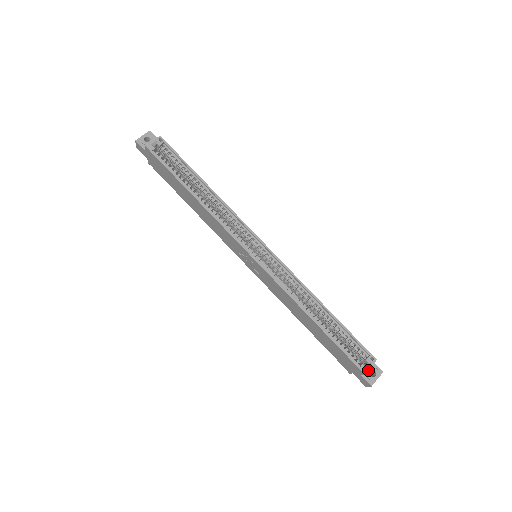
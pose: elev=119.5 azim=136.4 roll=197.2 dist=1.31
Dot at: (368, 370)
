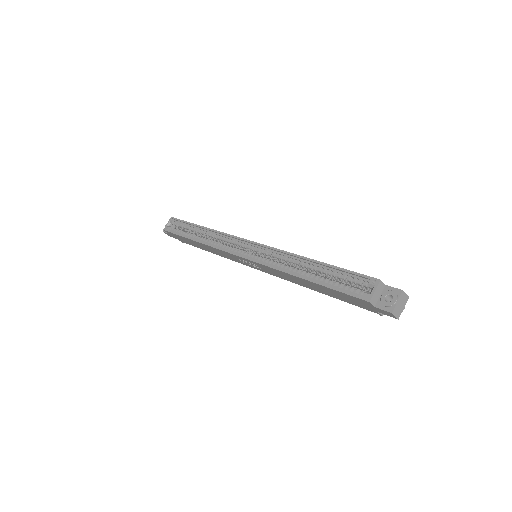
Dot at: (381, 297)
